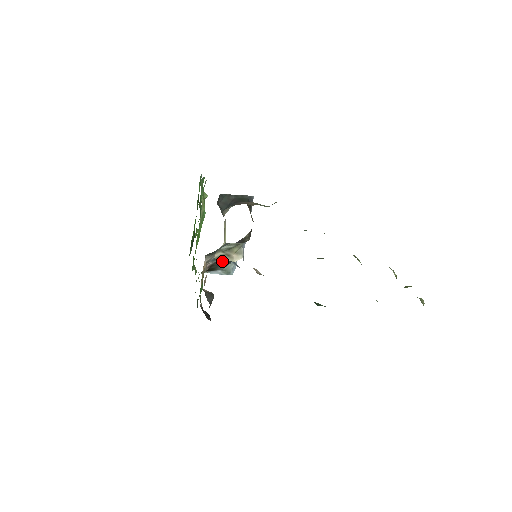
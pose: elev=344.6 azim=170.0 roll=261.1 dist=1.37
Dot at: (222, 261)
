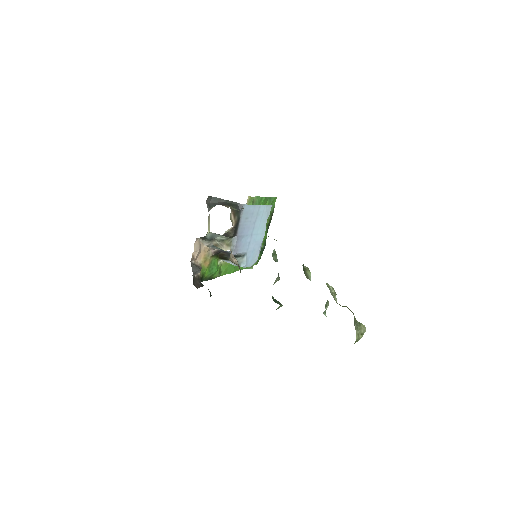
Dot at: (229, 253)
